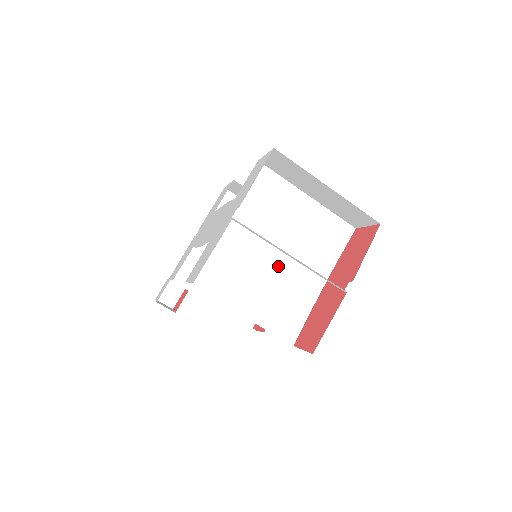
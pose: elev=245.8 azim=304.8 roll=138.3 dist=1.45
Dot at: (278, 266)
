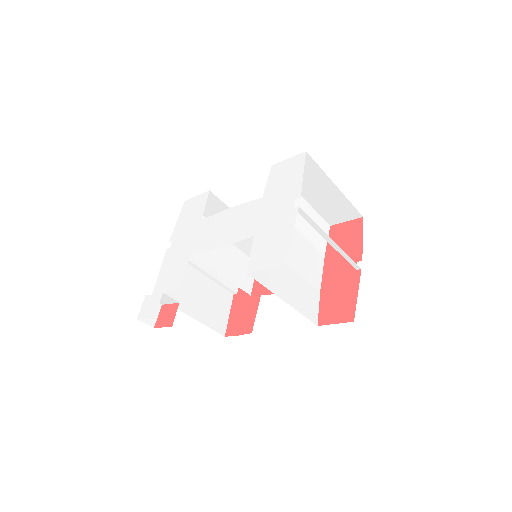
Dot at: (296, 257)
